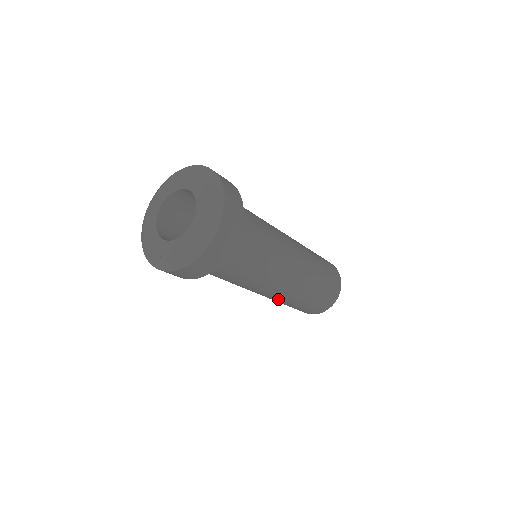
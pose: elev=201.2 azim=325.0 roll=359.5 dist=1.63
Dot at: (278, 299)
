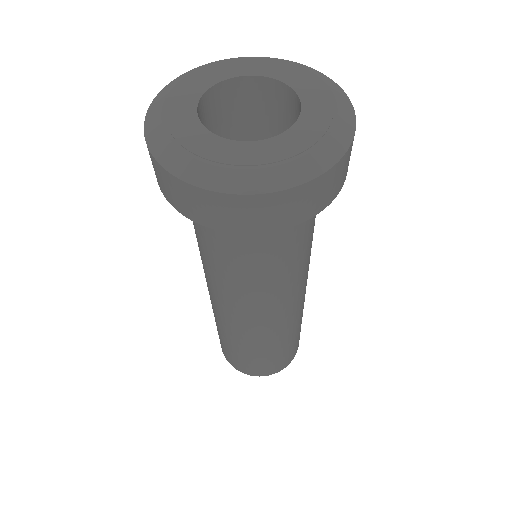
Dot at: (288, 325)
